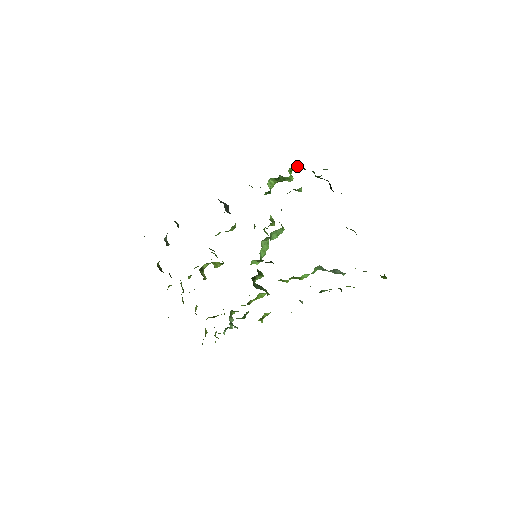
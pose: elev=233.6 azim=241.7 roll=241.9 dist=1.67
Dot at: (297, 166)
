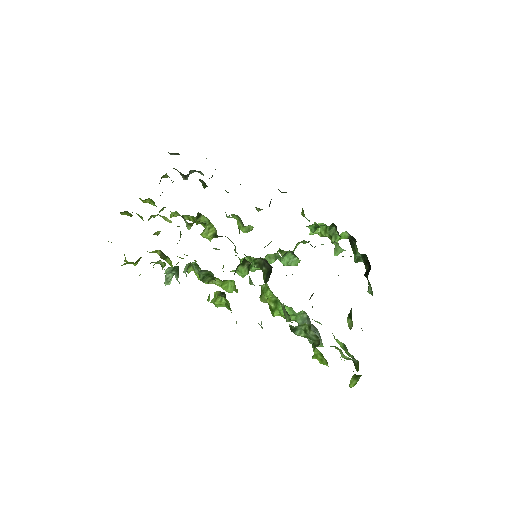
Dot at: (352, 236)
